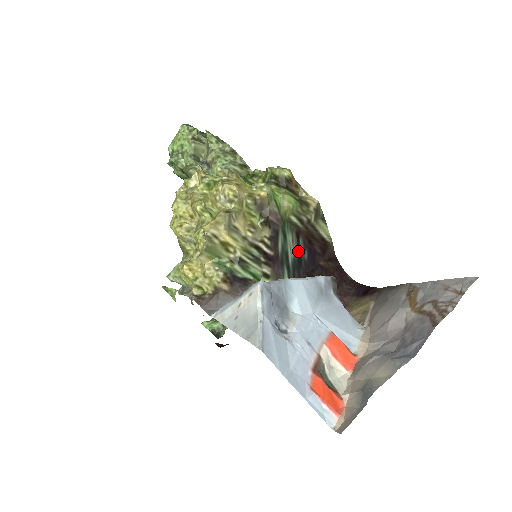
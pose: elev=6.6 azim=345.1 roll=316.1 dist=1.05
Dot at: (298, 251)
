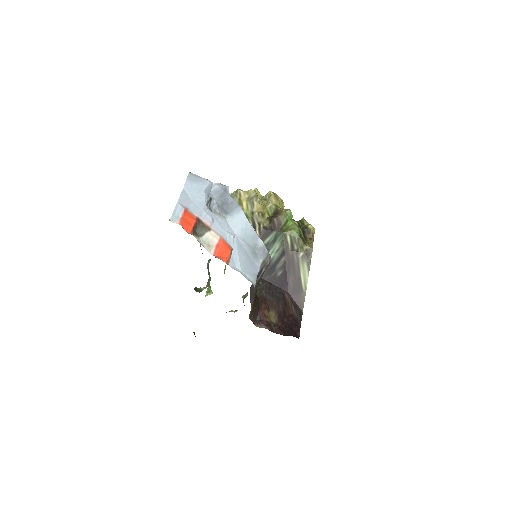
Dot at: (276, 262)
